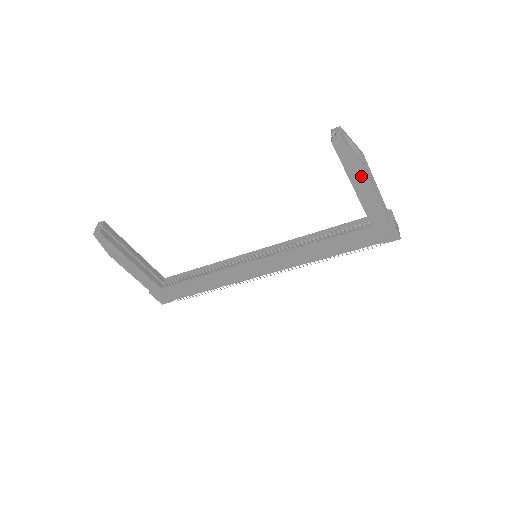
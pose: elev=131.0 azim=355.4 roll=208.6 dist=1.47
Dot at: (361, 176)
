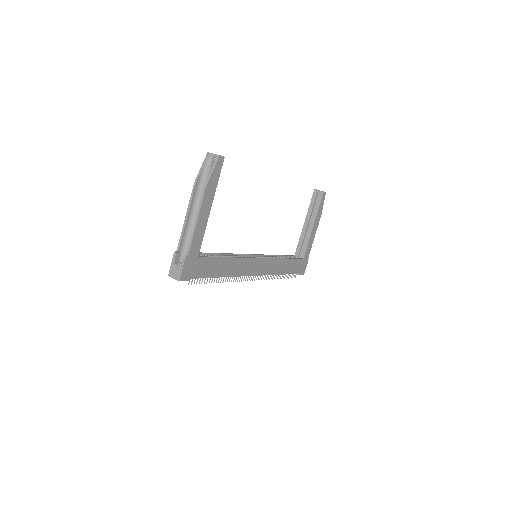
Dot at: (318, 220)
